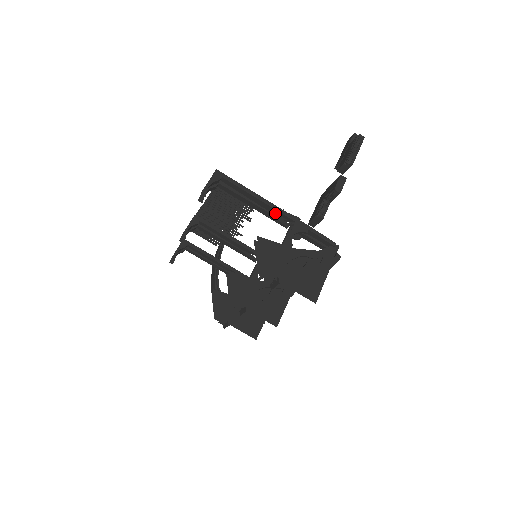
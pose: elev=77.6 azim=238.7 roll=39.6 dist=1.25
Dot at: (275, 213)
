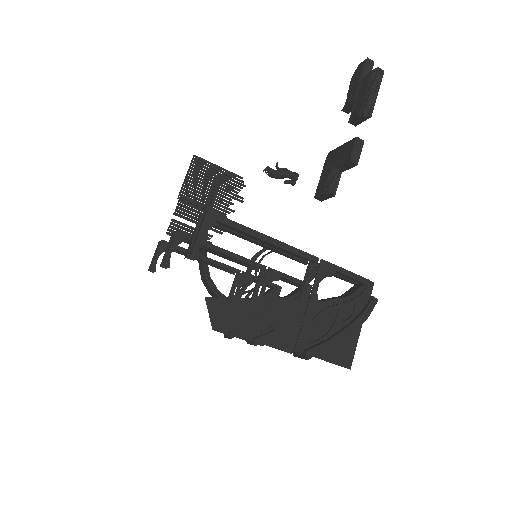
Dot at: (291, 254)
